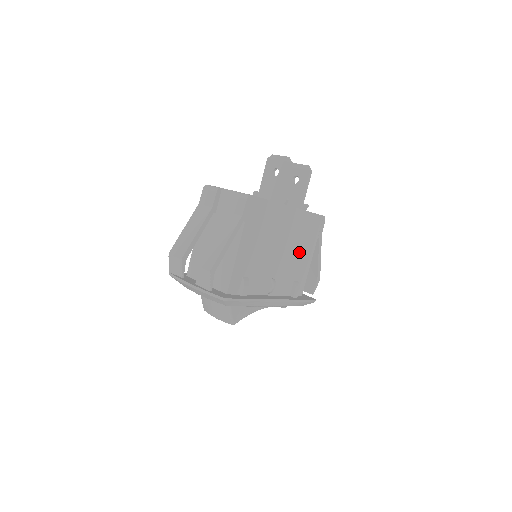
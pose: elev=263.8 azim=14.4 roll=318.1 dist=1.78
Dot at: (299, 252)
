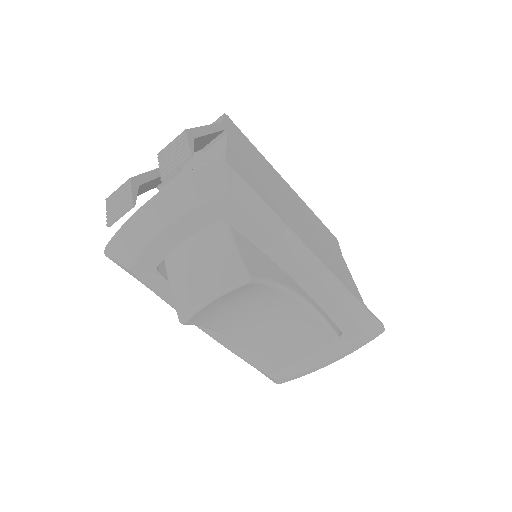
Dot at: (321, 249)
